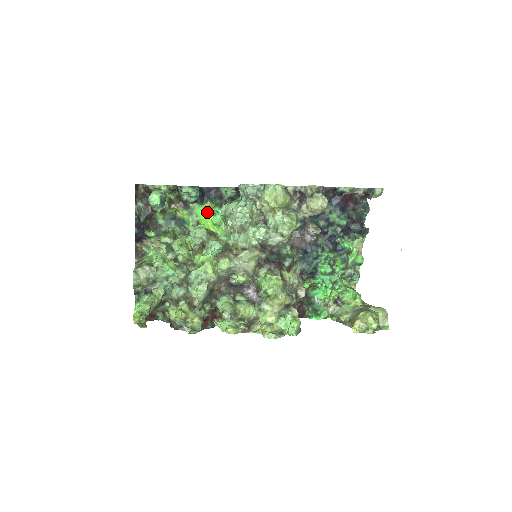
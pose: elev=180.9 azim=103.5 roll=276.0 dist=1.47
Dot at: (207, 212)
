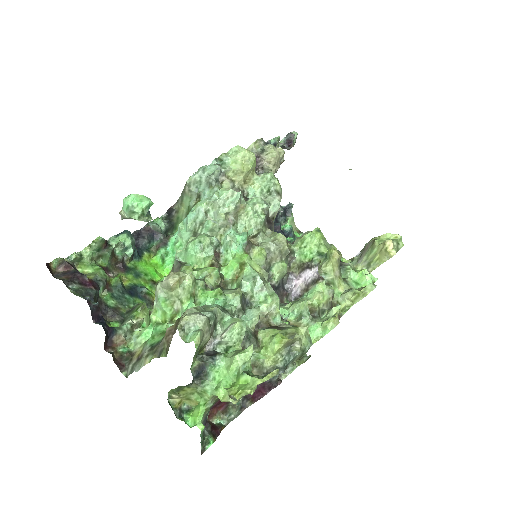
Dot at: (152, 265)
